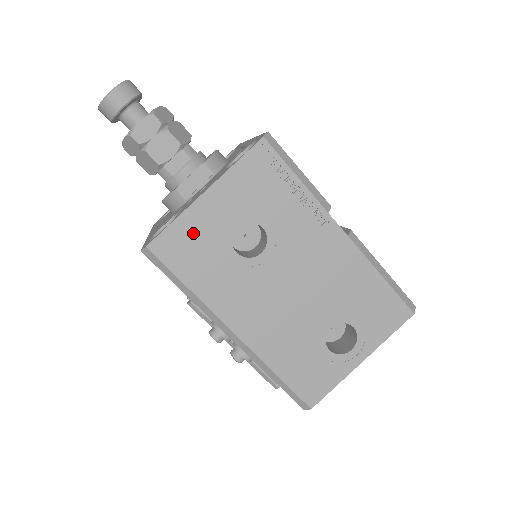
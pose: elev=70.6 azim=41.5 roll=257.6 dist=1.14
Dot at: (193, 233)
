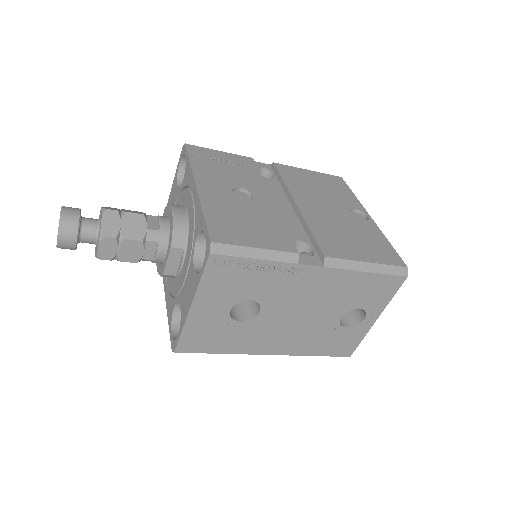
Dot at: (201, 330)
